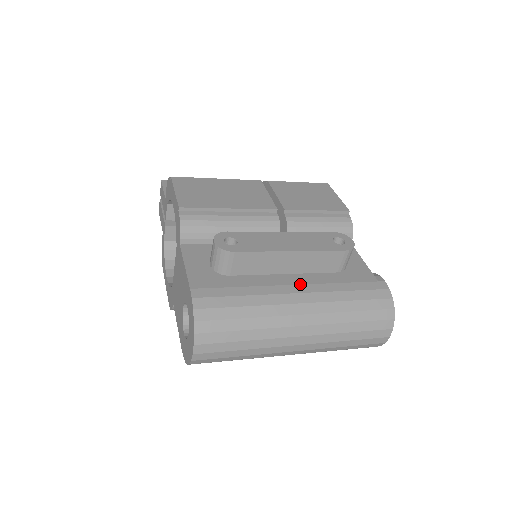
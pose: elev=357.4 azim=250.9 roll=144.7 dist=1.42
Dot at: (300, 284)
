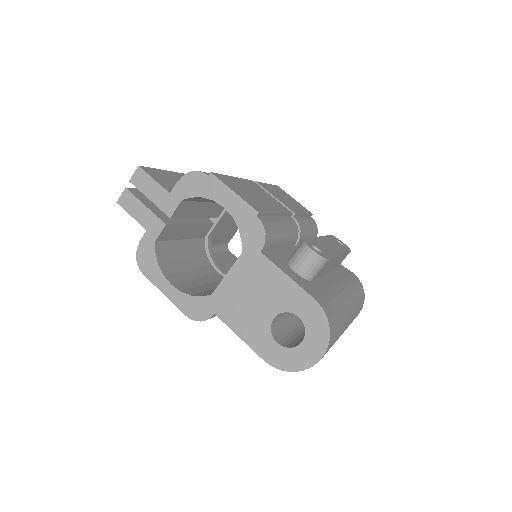
Dot at: (338, 282)
